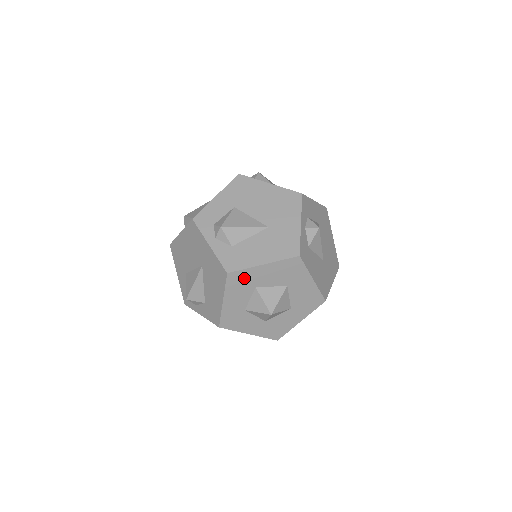
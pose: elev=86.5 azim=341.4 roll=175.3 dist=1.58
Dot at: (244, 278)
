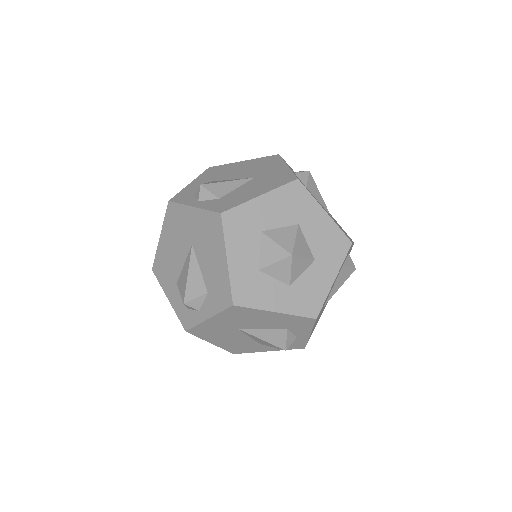
Dot at: (243, 219)
